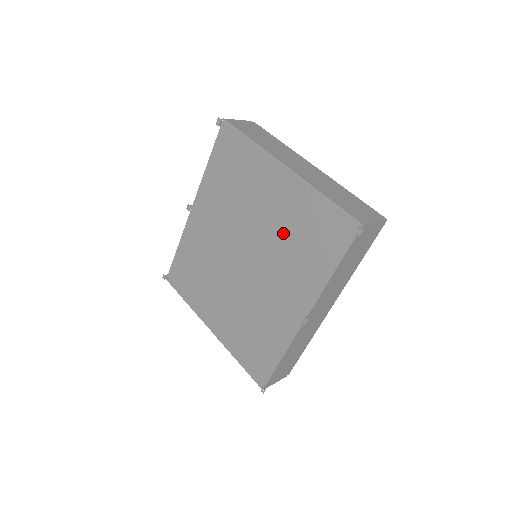
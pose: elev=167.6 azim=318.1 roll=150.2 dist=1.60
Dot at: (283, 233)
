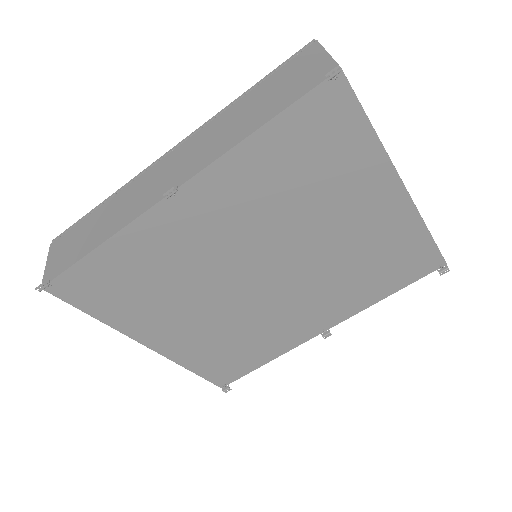
Dot at: (349, 257)
